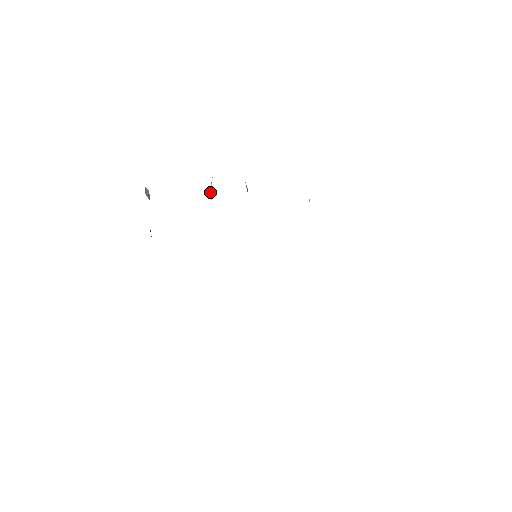
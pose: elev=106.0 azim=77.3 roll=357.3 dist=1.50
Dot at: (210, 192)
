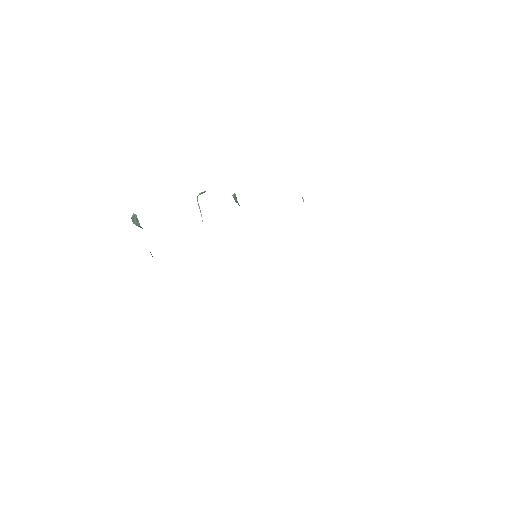
Dot at: (198, 205)
